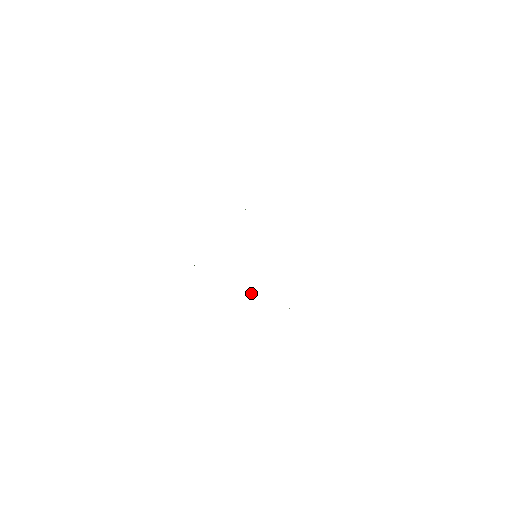
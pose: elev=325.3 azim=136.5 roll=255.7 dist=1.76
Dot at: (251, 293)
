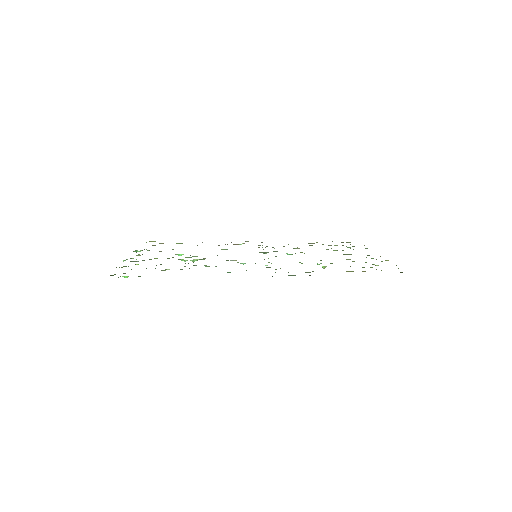
Dot at: occluded
